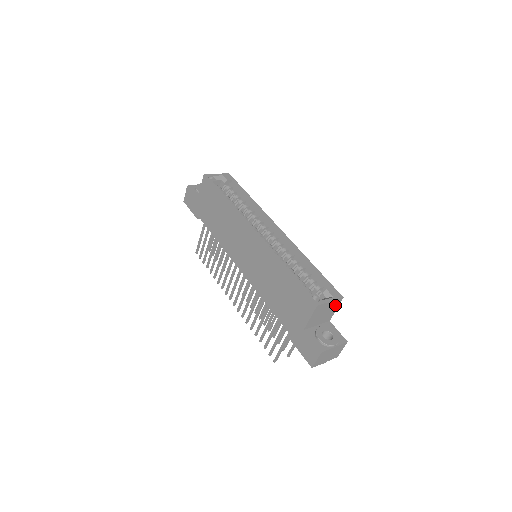
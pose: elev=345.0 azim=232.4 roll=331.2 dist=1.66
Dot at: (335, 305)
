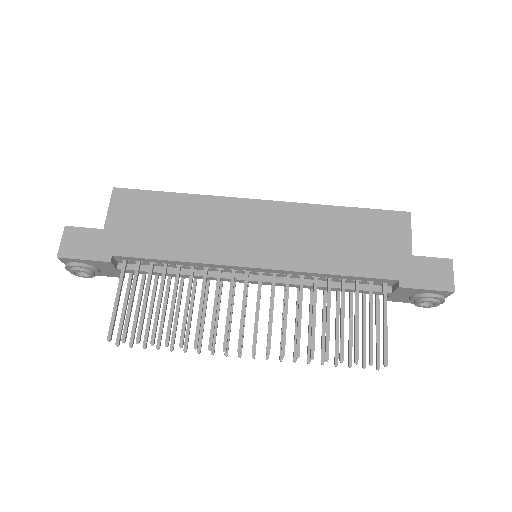
Dot at: occluded
